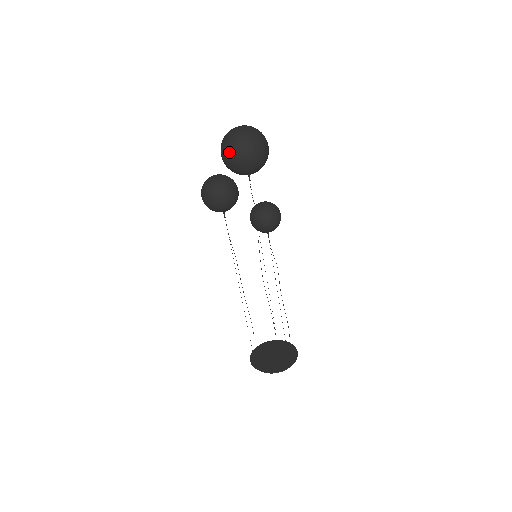
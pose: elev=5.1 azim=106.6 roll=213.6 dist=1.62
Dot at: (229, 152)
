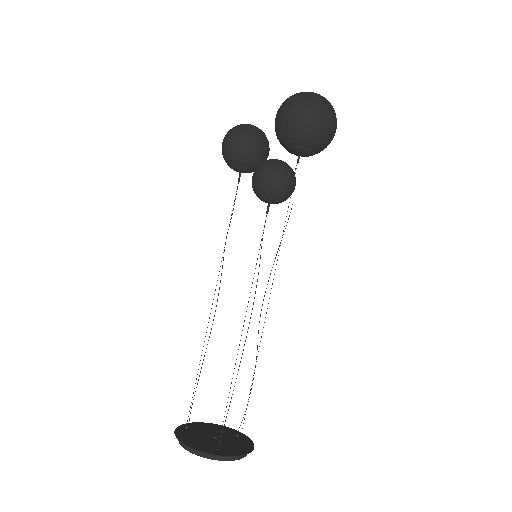
Dot at: (279, 109)
